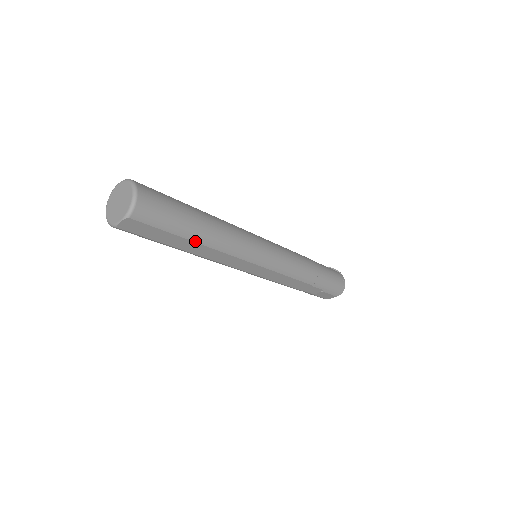
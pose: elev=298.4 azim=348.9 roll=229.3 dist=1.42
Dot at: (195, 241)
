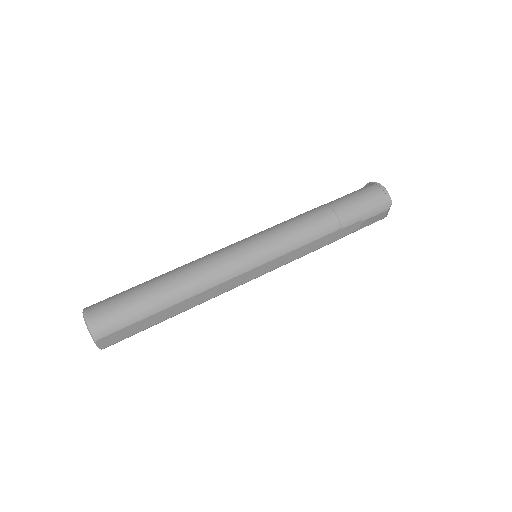
Dot at: (169, 306)
